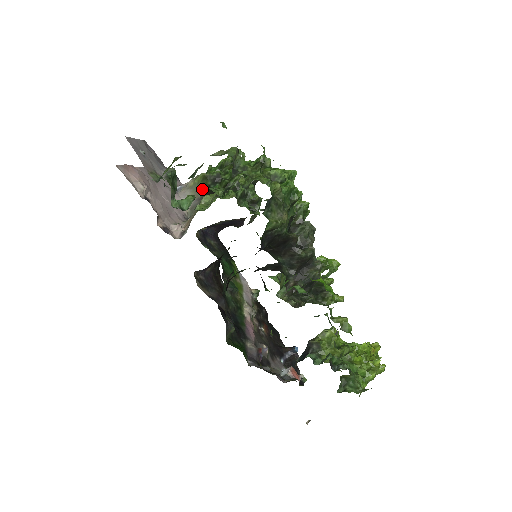
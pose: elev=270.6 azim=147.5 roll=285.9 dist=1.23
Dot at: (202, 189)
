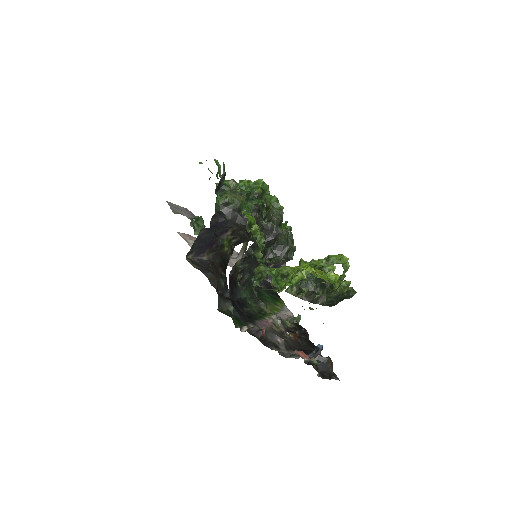
Dot at: occluded
